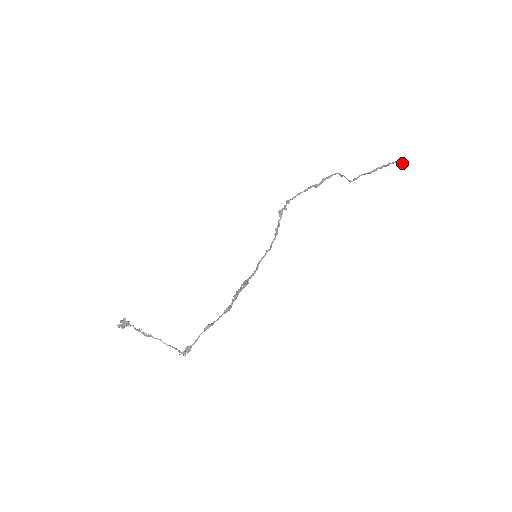
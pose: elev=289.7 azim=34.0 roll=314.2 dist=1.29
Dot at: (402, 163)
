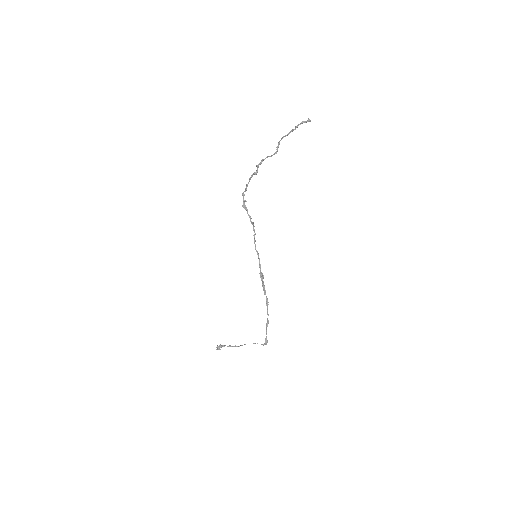
Dot at: (306, 122)
